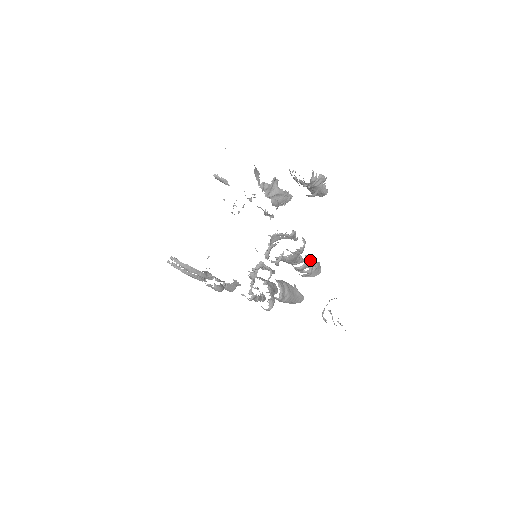
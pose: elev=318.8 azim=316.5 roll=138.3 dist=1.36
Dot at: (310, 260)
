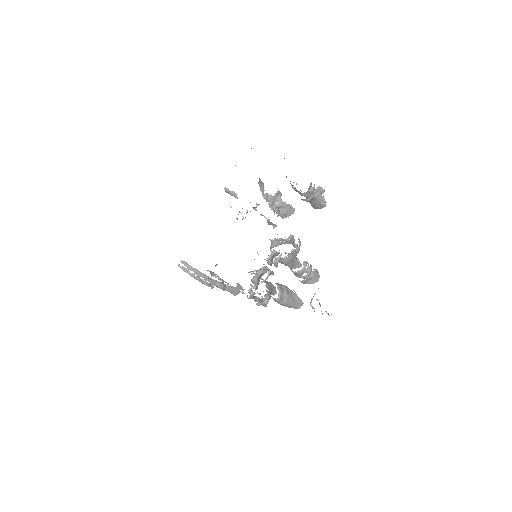
Dot at: (308, 265)
